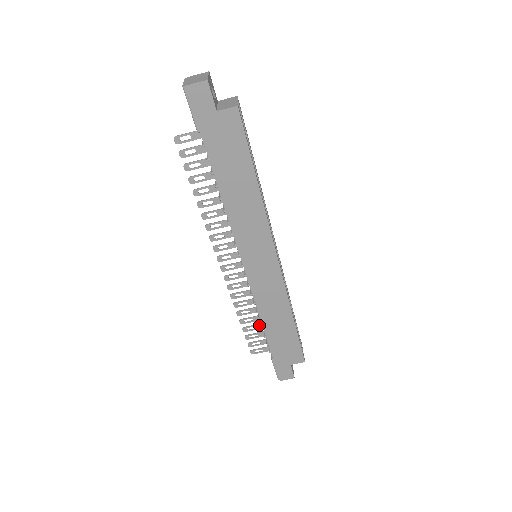
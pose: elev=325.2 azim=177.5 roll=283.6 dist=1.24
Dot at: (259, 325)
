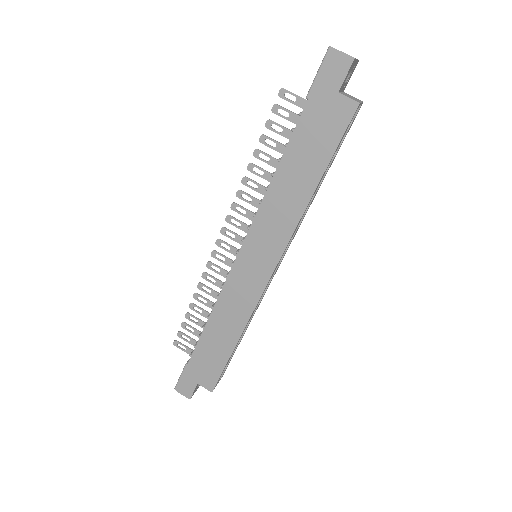
Dot at: (203, 323)
